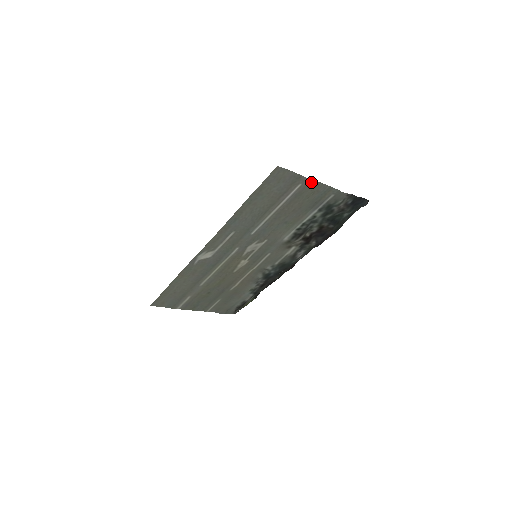
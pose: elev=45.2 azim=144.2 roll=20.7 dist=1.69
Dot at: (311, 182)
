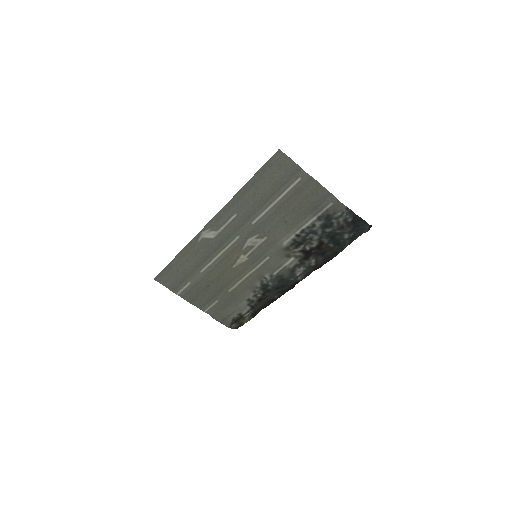
Dot at: (311, 180)
